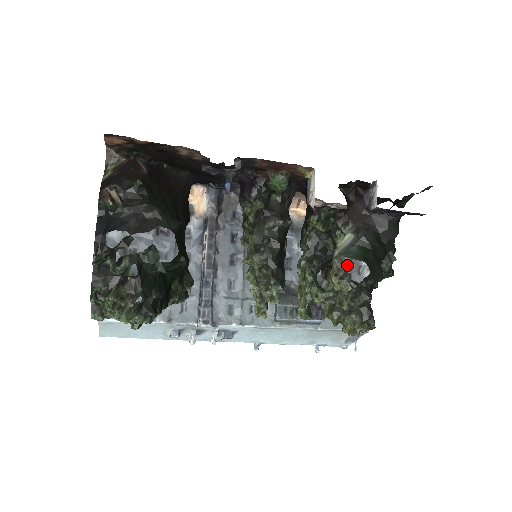
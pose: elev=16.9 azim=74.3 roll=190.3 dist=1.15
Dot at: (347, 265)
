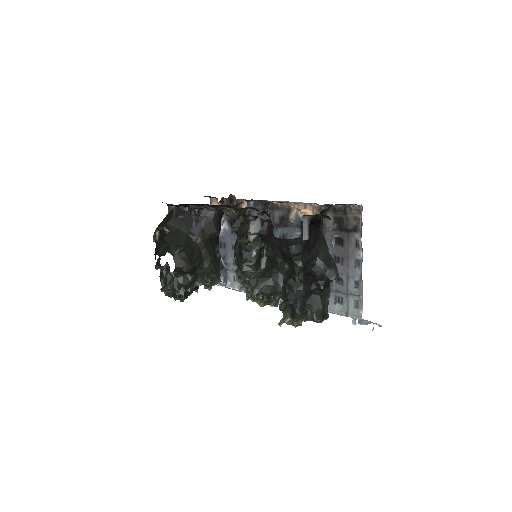
Dot at: (344, 258)
